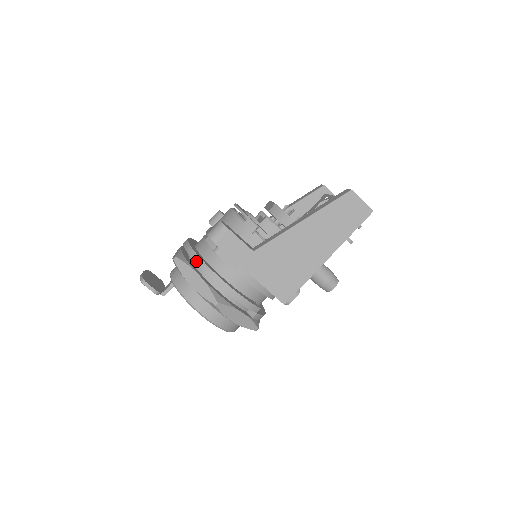
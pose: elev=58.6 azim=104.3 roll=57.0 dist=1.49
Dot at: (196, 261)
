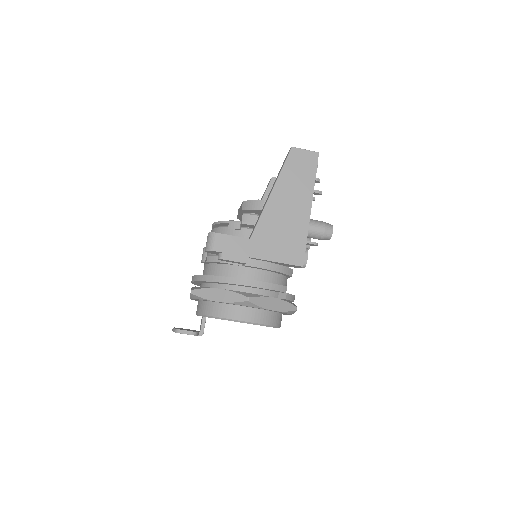
Dot at: (210, 280)
